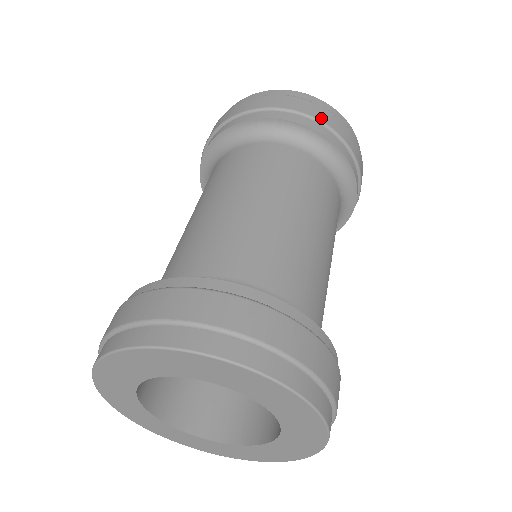
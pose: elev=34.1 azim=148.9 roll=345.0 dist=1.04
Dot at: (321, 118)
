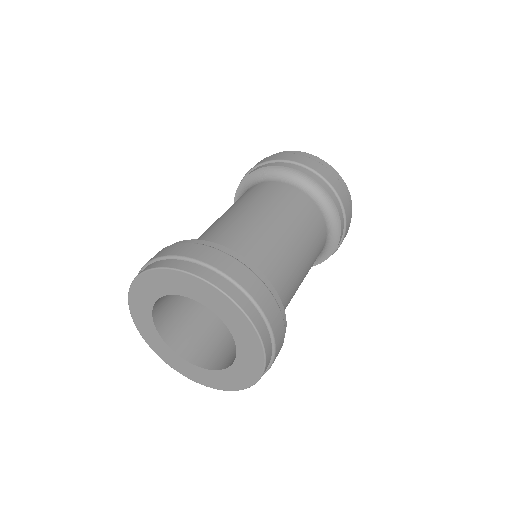
Dot at: (260, 163)
